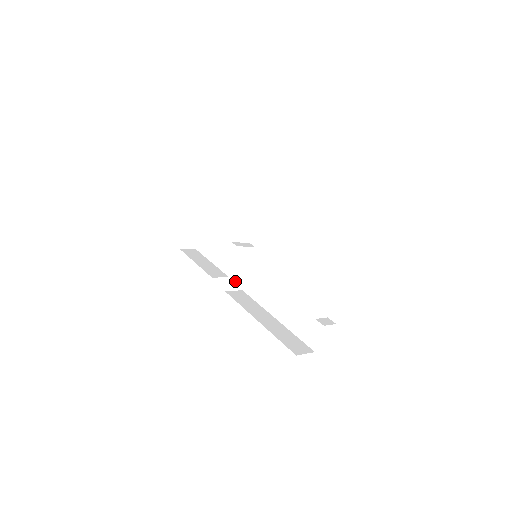
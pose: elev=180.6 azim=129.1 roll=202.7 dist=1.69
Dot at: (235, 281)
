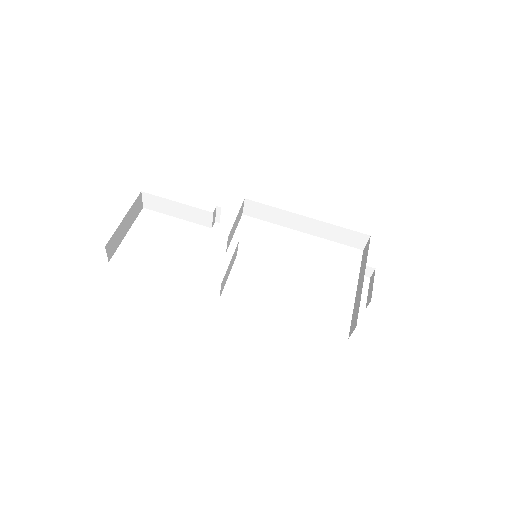
Dot at: (224, 280)
